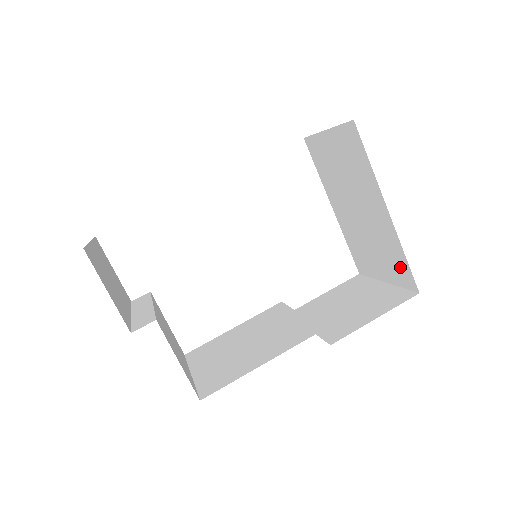
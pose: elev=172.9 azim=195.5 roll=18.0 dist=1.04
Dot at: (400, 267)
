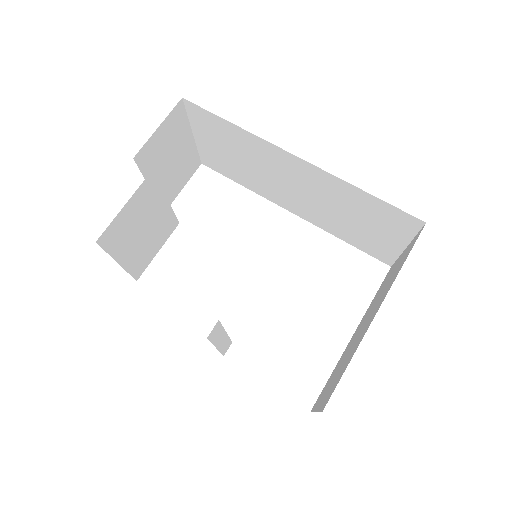
Dot at: (336, 382)
